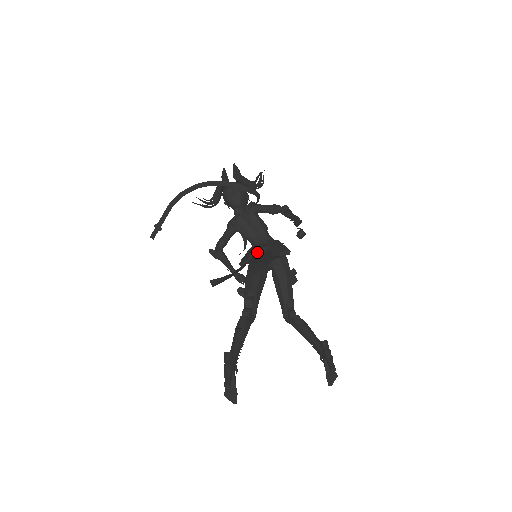
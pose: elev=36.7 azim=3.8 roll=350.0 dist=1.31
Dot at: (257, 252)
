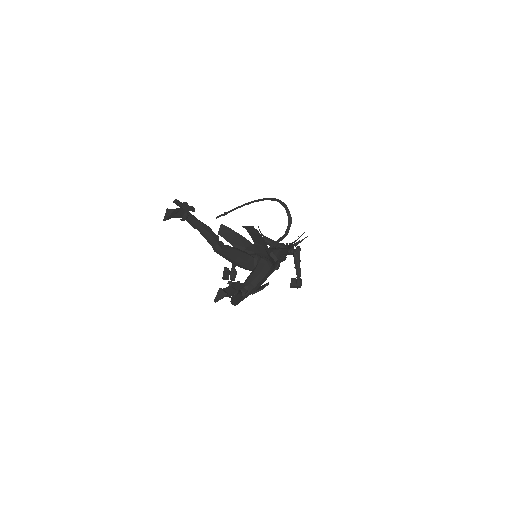
Dot at: (259, 255)
